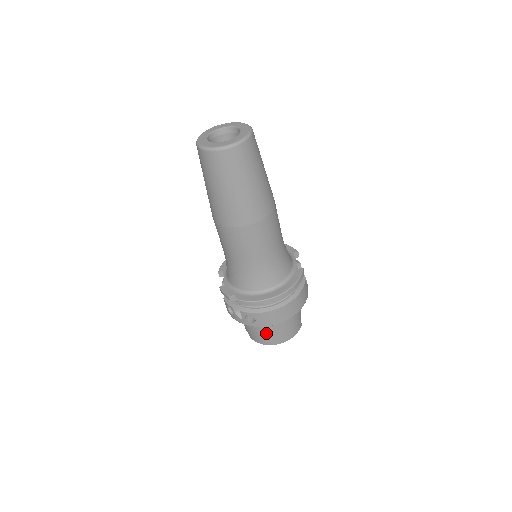
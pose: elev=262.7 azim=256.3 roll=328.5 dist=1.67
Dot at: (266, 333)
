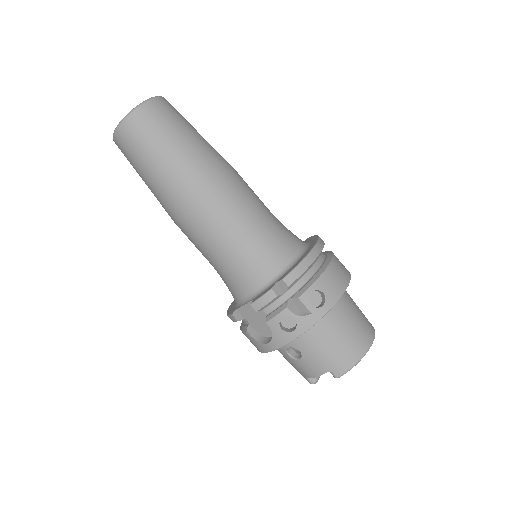
Dot at: (348, 330)
